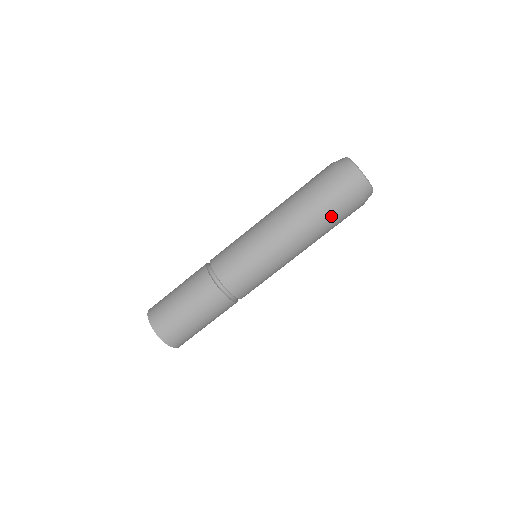
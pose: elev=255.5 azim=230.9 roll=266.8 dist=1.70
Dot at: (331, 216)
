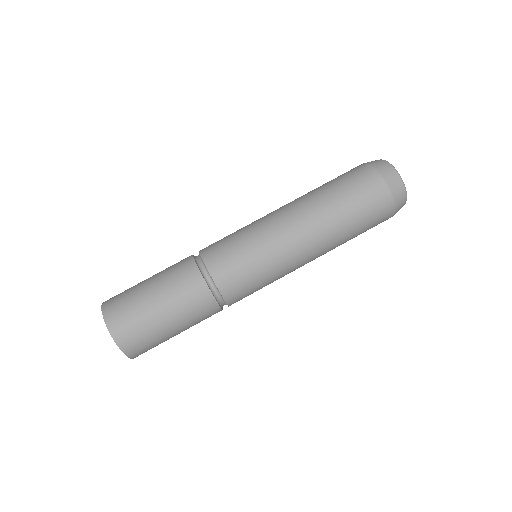
Dot at: (347, 195)
